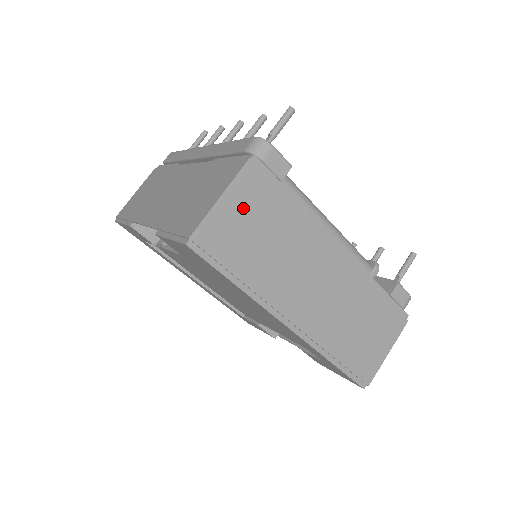
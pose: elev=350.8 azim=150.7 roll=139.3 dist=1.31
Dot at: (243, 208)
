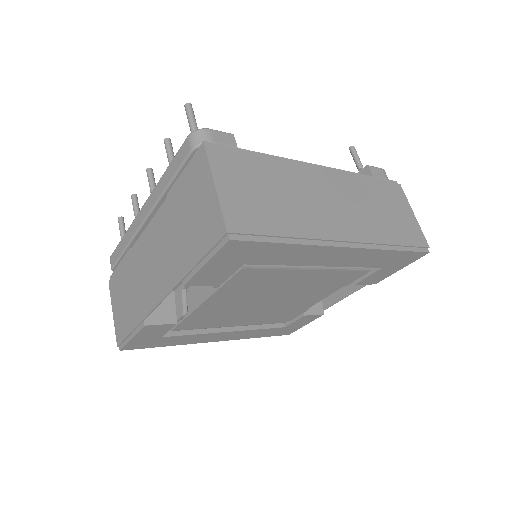
Dot at: (236, 183)
